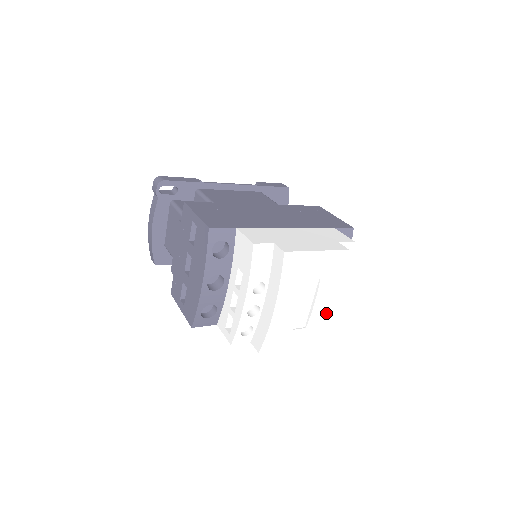
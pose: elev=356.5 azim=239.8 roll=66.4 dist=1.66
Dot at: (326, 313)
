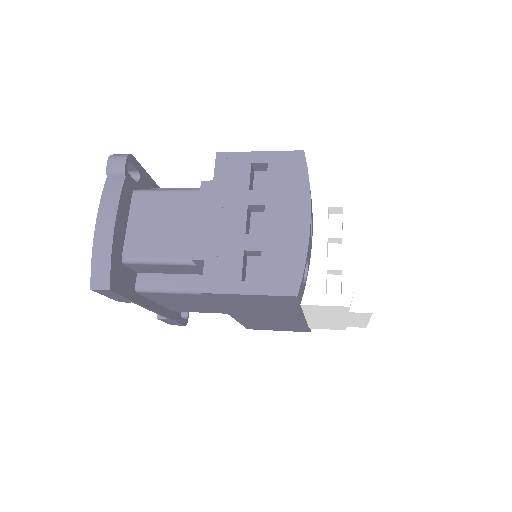
Dot at: occluded
